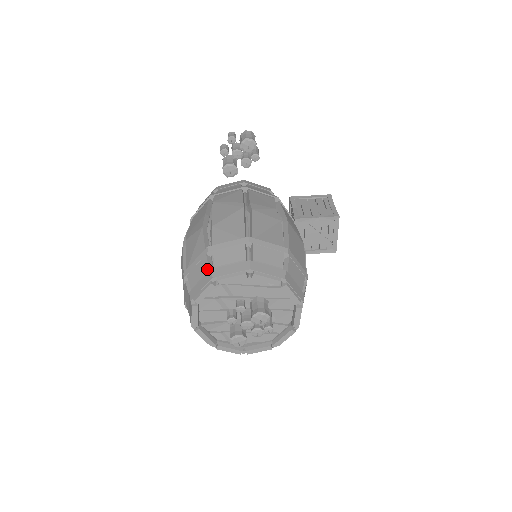
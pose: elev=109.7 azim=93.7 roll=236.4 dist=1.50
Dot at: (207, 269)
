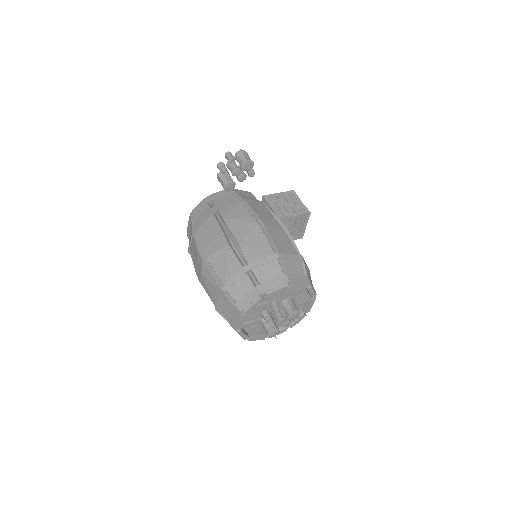
Dot at: (252, 285)
